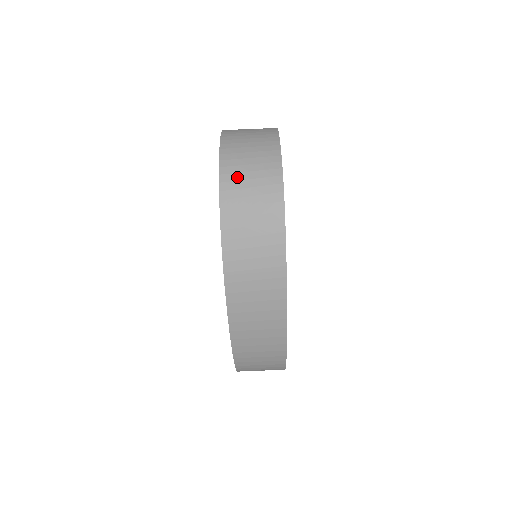
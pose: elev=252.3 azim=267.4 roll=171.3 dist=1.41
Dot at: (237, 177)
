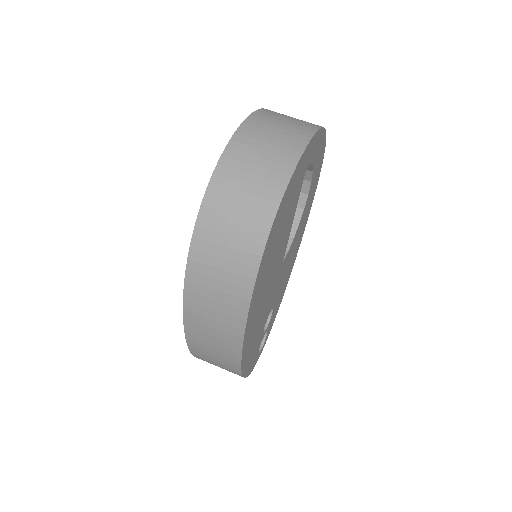
Dot at: (230, 184)
